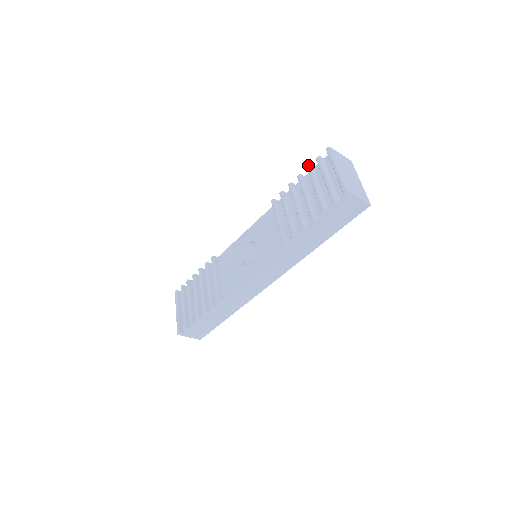
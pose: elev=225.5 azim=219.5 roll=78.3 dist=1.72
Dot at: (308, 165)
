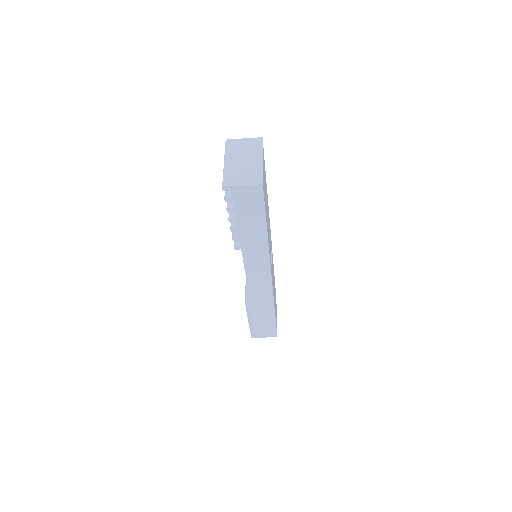
Dot at: occluded
